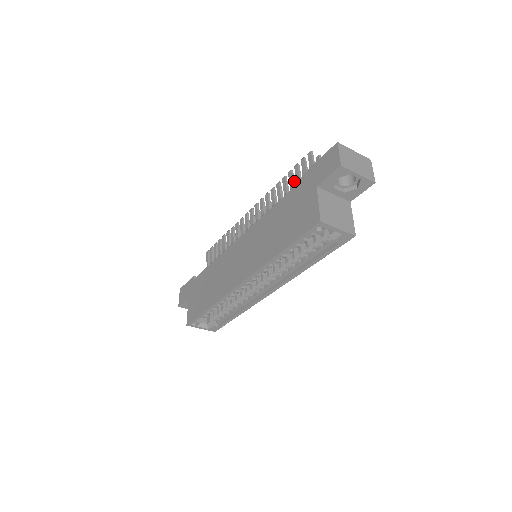
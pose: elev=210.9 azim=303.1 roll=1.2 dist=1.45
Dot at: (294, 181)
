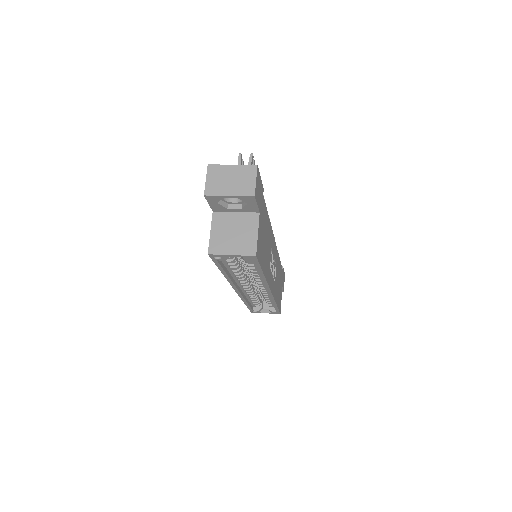
Dot at: occluded
